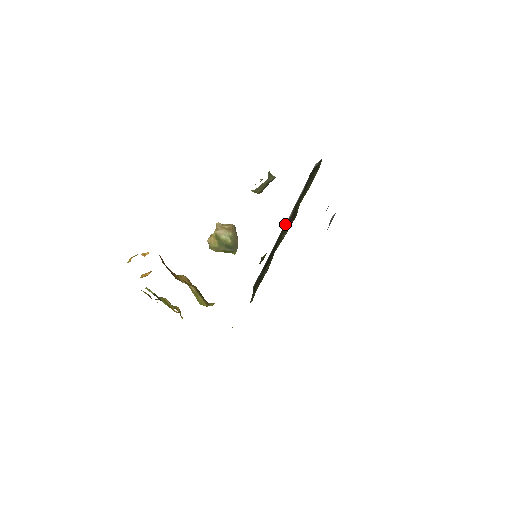
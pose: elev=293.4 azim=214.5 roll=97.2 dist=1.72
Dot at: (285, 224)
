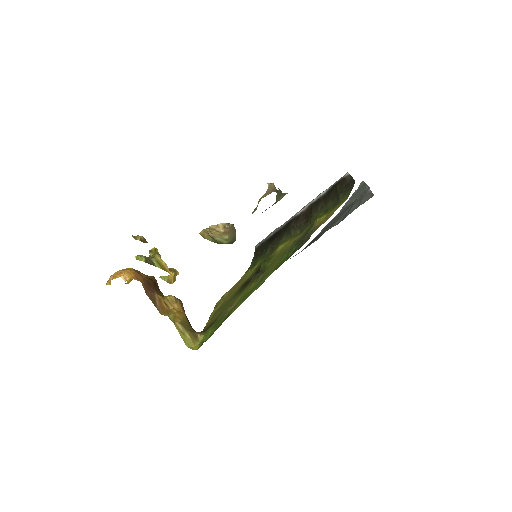
Dot at: (297, 214)
